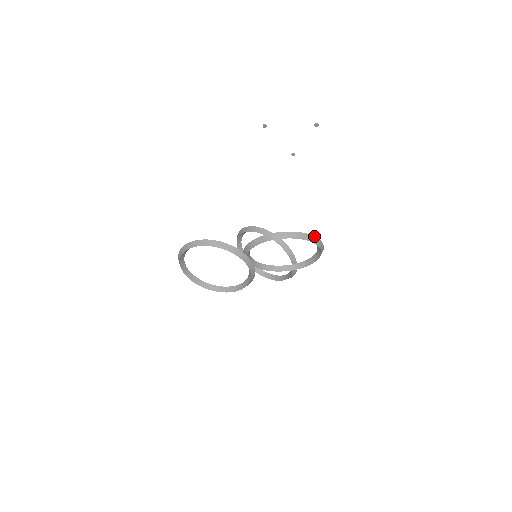
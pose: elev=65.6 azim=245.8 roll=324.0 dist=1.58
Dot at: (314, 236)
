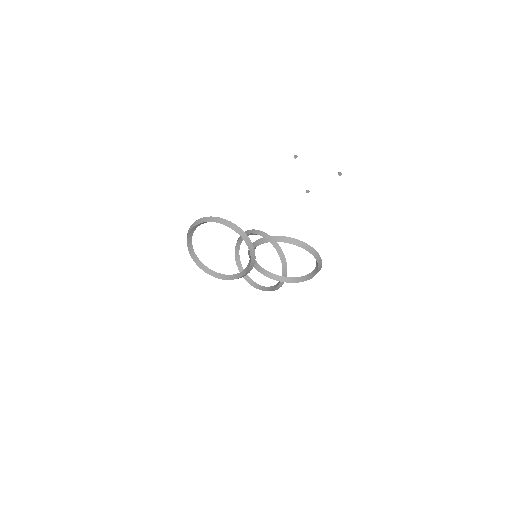
Dot at: (319, 255)
